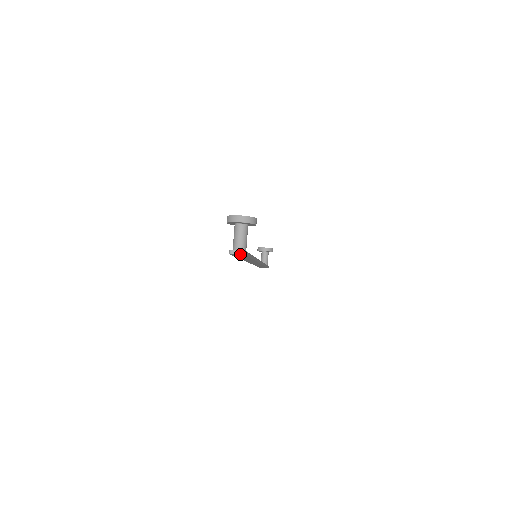
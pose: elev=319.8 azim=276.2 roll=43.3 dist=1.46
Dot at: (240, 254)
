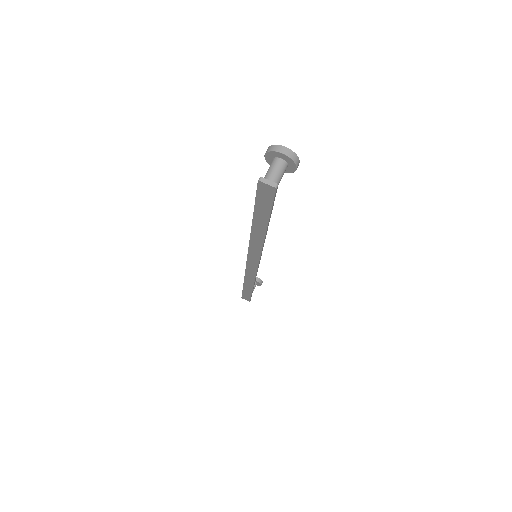
Dot at: (271, 185)
